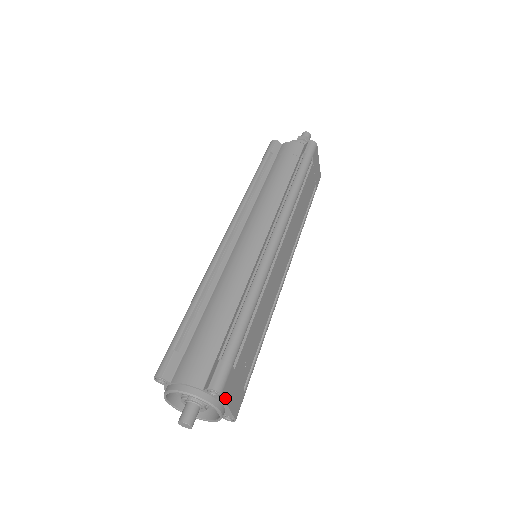
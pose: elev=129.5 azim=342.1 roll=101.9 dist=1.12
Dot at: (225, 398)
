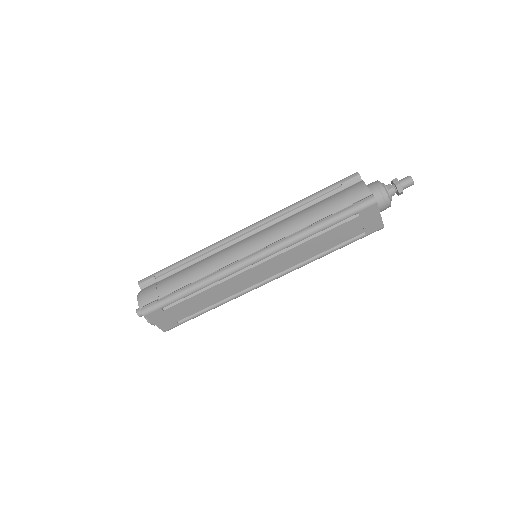
Dot at: (150, 319)
